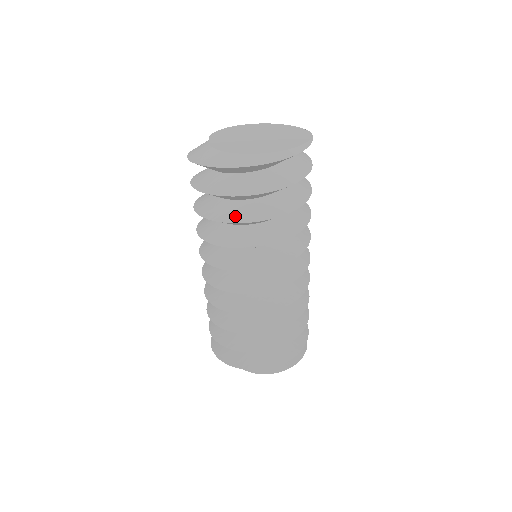
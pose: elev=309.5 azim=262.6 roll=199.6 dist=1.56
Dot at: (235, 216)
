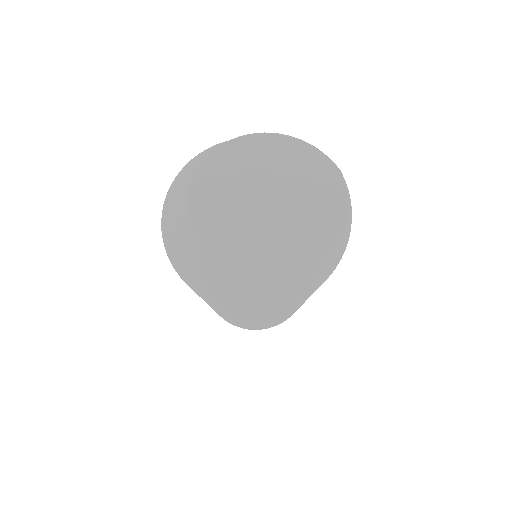
Dot at: occluded
